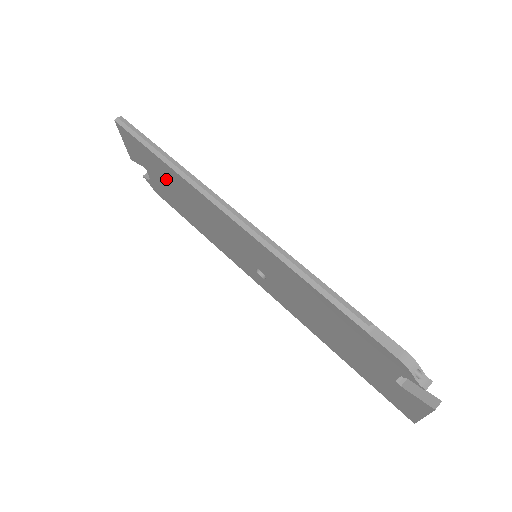
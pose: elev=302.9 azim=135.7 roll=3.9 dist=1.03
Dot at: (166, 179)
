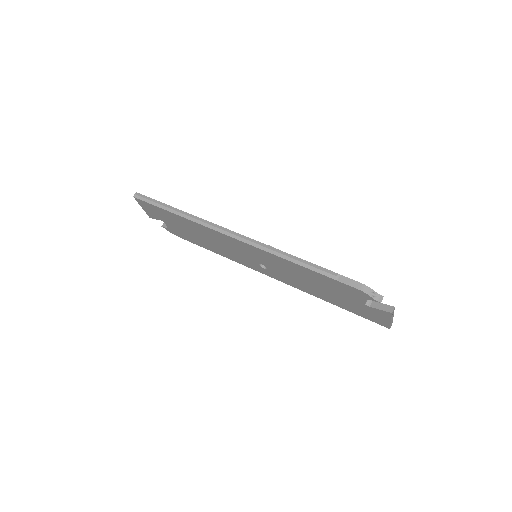
Dot at: (180, 224)
